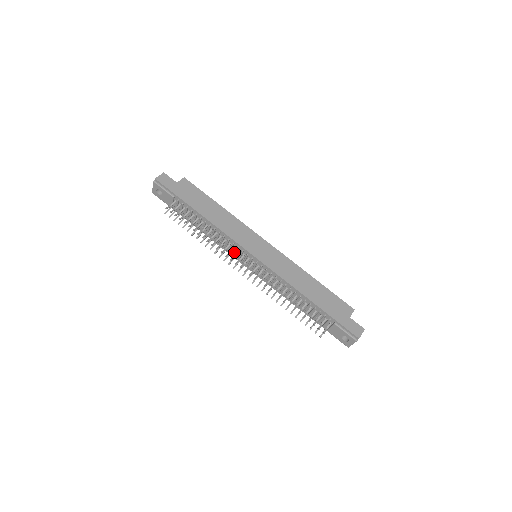
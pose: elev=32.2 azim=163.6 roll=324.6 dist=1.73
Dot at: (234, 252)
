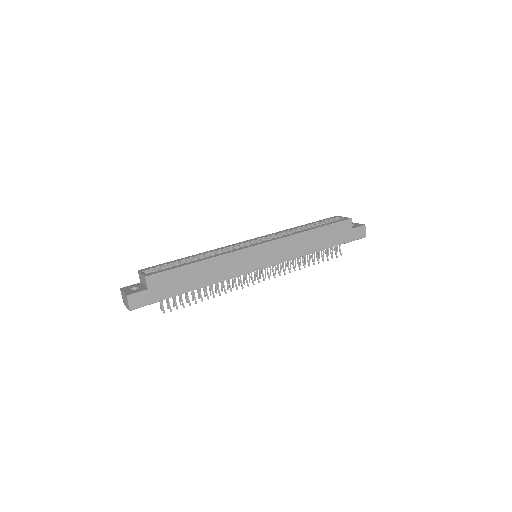
Dot at: occluded
